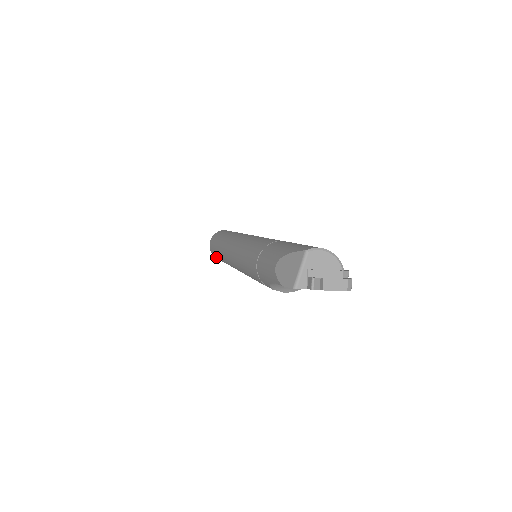
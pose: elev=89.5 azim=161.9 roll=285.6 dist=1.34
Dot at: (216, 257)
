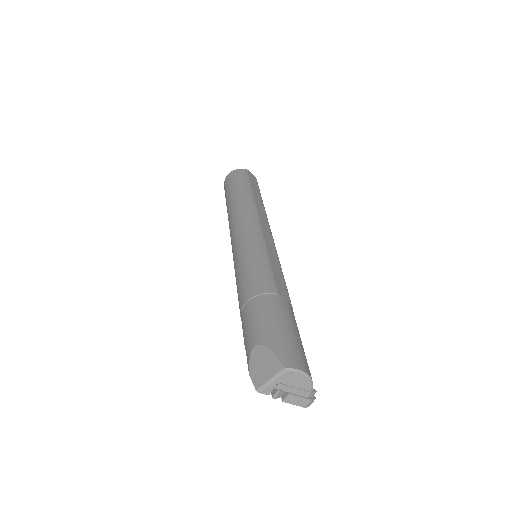
Dot at: occluded
